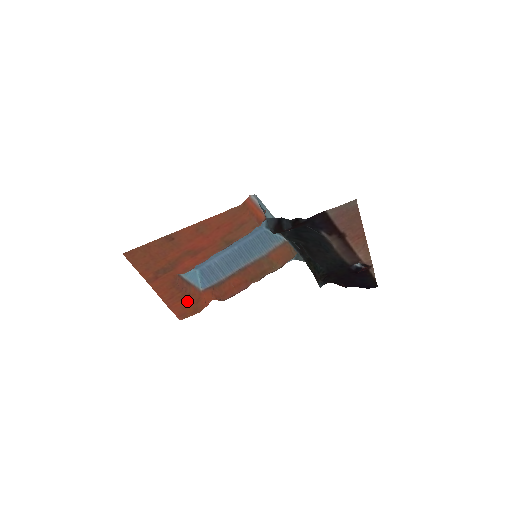
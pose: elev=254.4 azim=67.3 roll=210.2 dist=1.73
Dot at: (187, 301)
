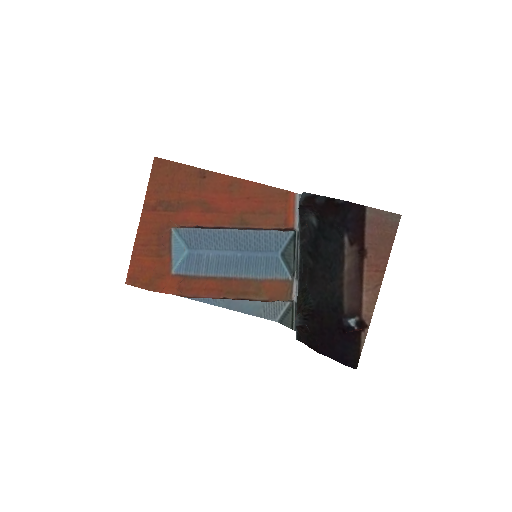
Dot at: (153, 264)
